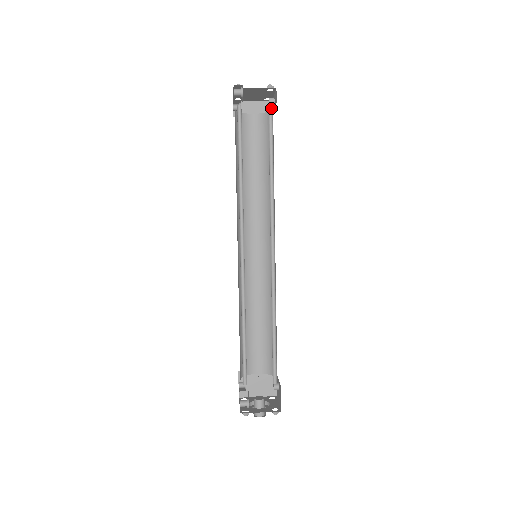
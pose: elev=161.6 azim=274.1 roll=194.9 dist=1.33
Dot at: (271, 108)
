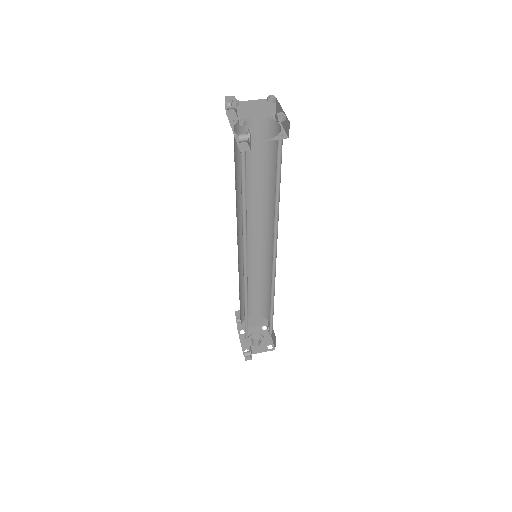
Dot at: (280, 137)
